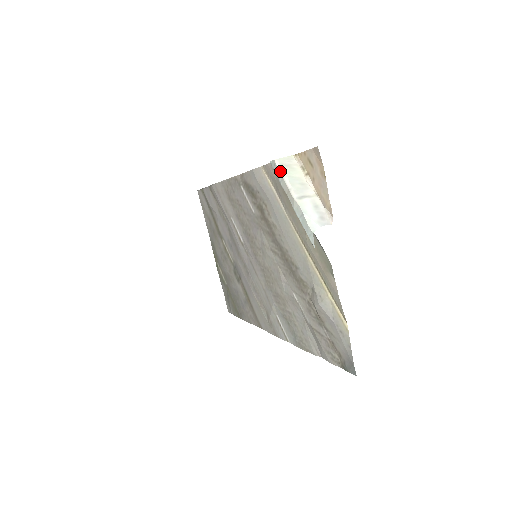
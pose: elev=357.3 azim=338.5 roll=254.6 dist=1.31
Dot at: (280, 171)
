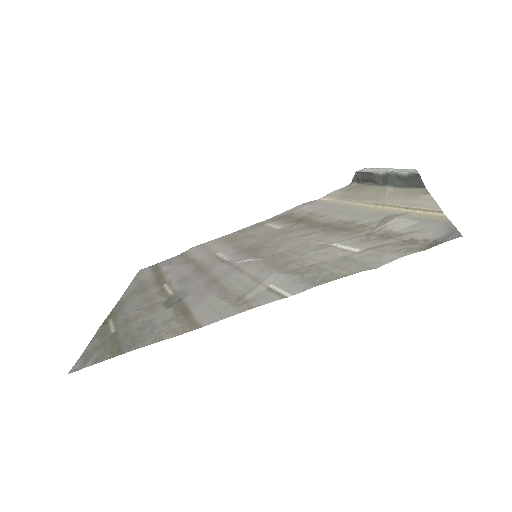
Dot at: (372, 168)
